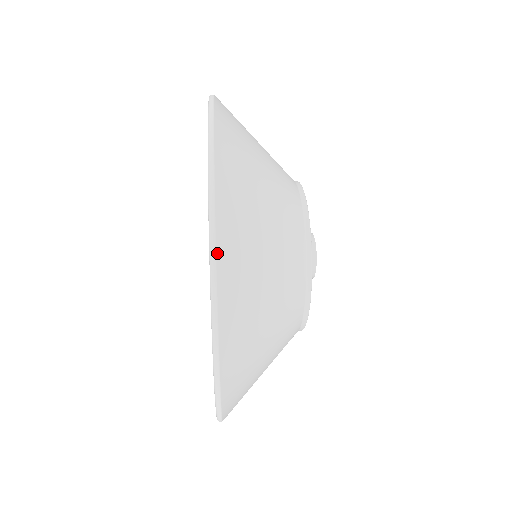
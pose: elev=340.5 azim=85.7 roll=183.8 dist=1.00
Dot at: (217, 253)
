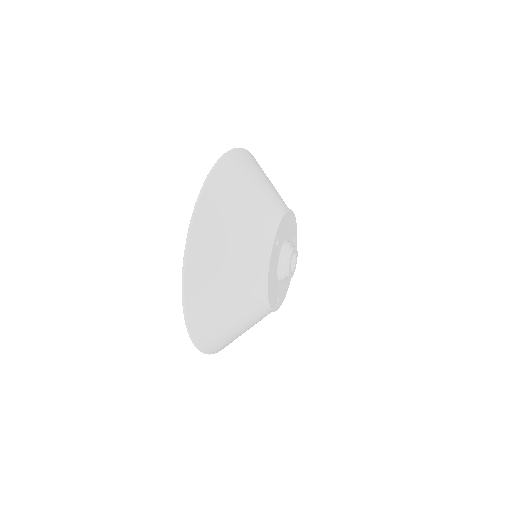
Dot at: (189, 327)
